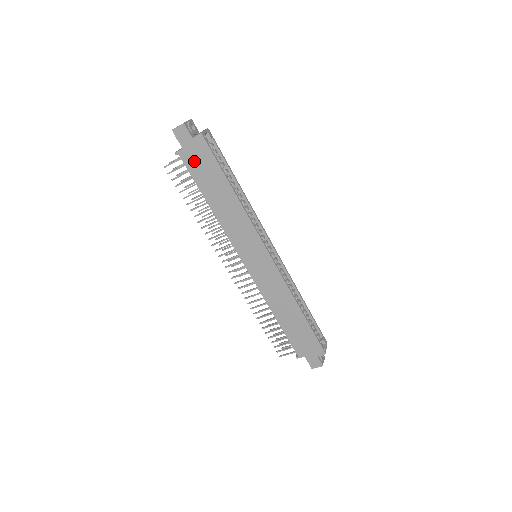
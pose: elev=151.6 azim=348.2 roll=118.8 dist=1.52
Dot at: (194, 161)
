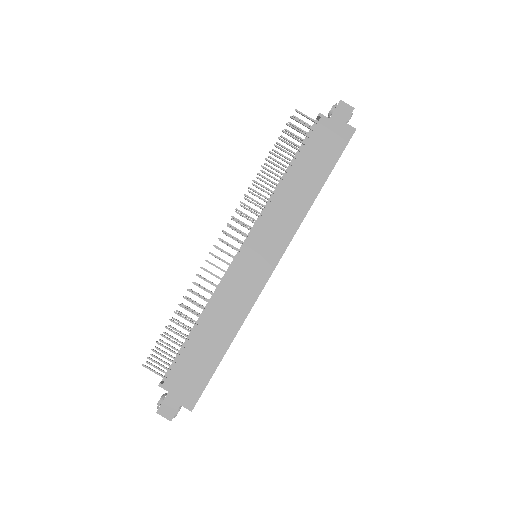
Dot at: (324, 136)
